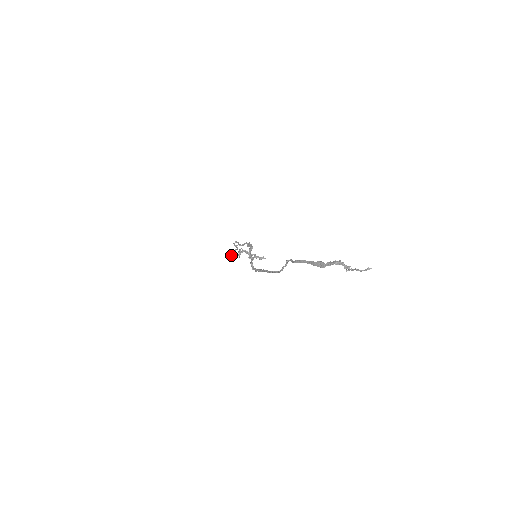
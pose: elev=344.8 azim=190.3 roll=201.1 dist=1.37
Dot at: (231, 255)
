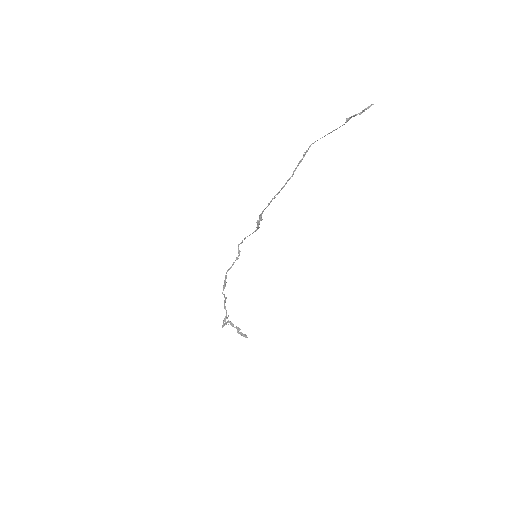
Dot at: (225, 285)
